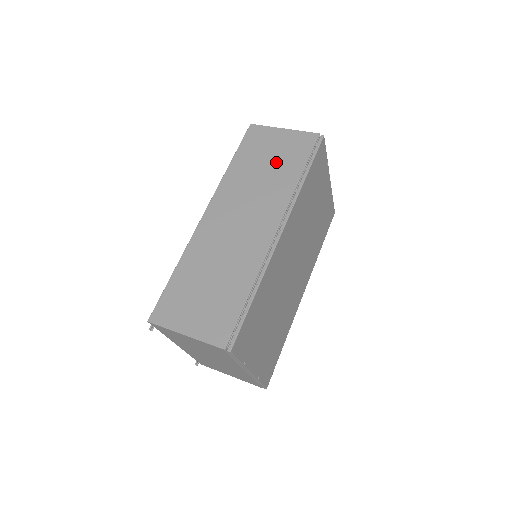
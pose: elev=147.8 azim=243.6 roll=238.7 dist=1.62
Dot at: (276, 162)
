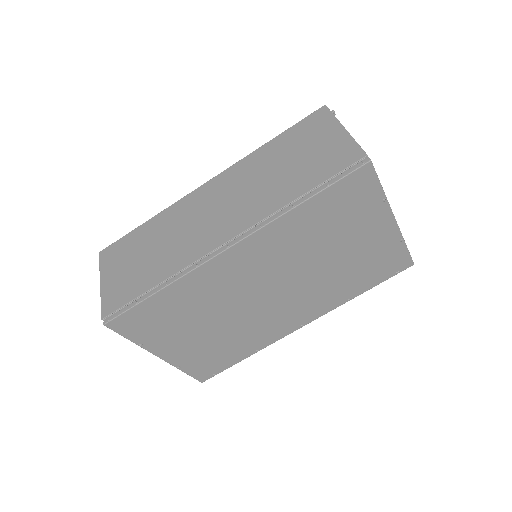
Dot at: (298, 165)
